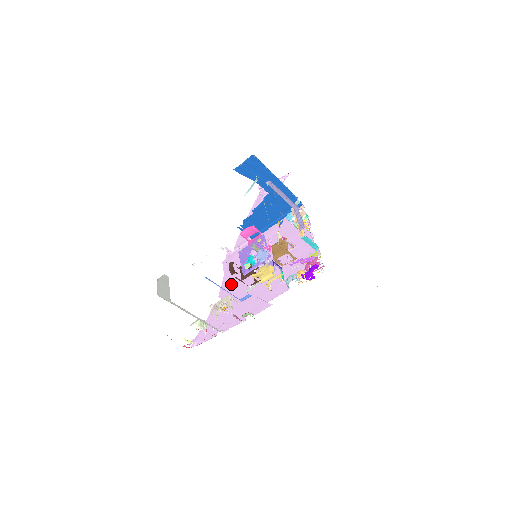
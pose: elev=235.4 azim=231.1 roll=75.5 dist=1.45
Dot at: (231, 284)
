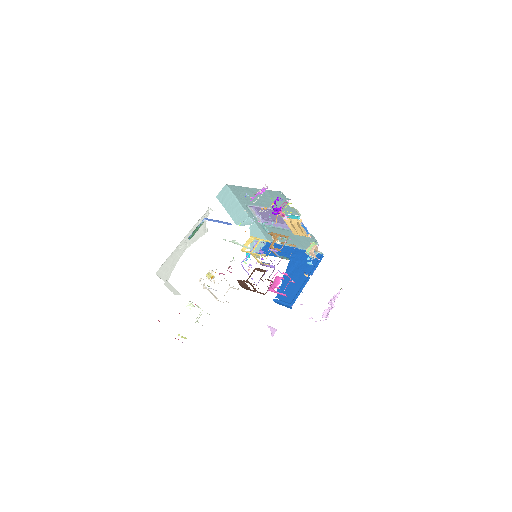
Dot at: occluded
